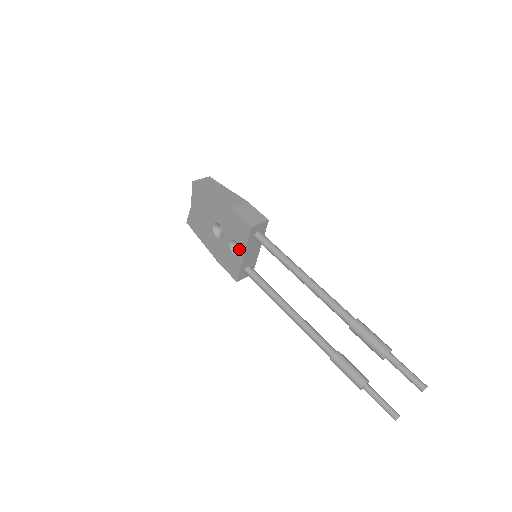
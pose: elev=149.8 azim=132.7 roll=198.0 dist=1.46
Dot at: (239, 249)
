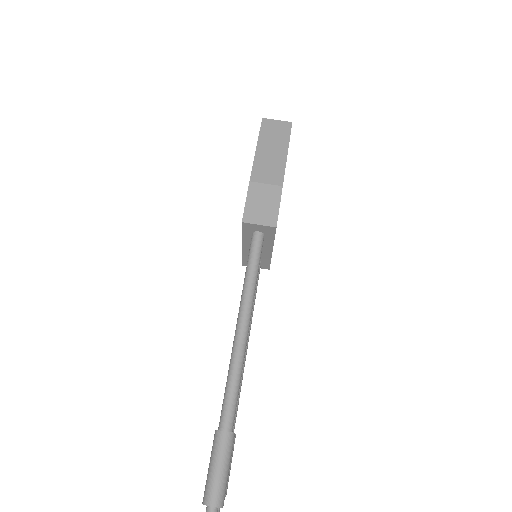
Dot at: occluded
